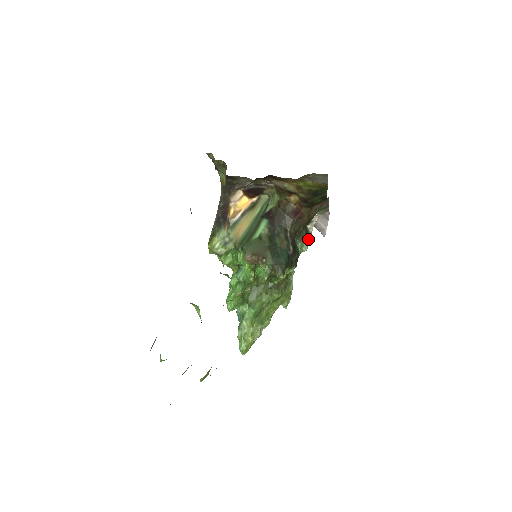
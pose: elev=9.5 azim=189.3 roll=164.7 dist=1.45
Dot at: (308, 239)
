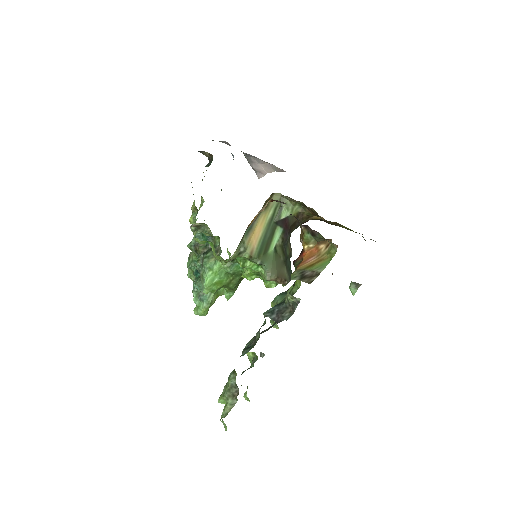
Dot at: occluded
